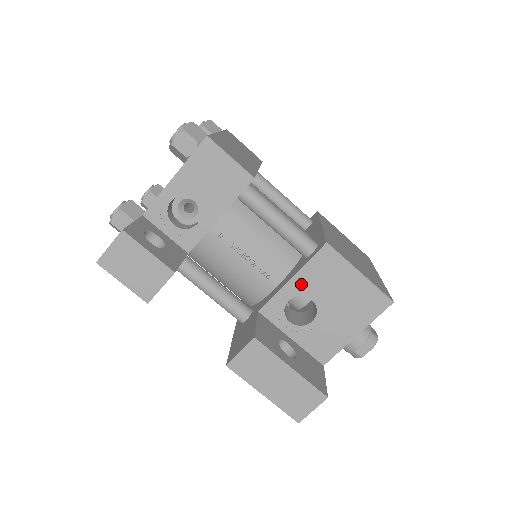
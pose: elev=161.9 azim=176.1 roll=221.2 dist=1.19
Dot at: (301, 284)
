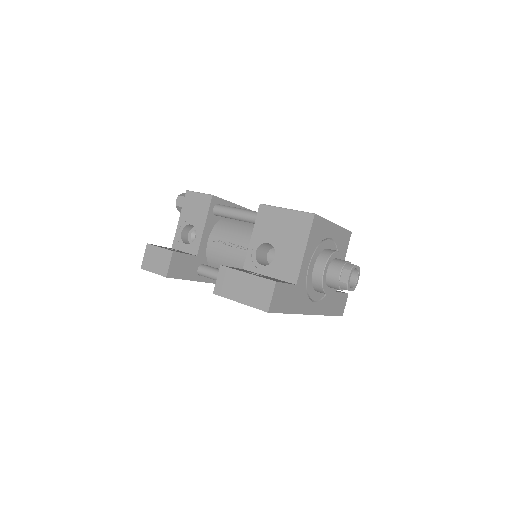
Dot at: (258, 237)
